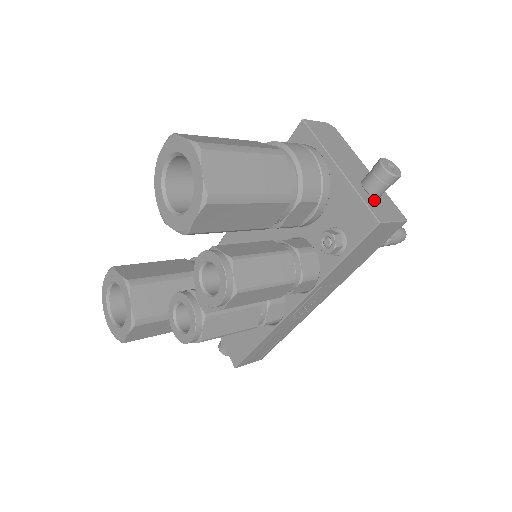
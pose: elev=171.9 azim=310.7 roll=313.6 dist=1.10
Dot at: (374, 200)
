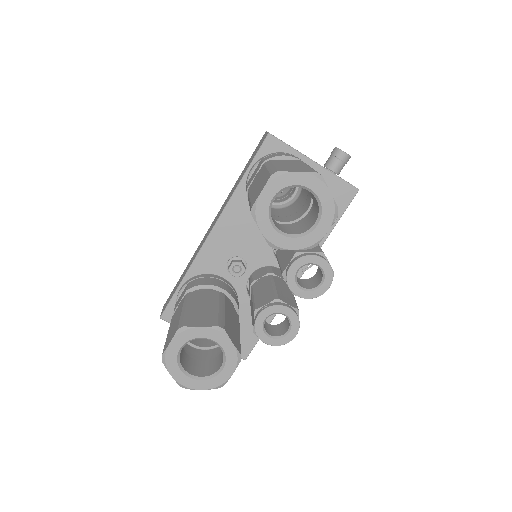
Dot at: (340, 177)
